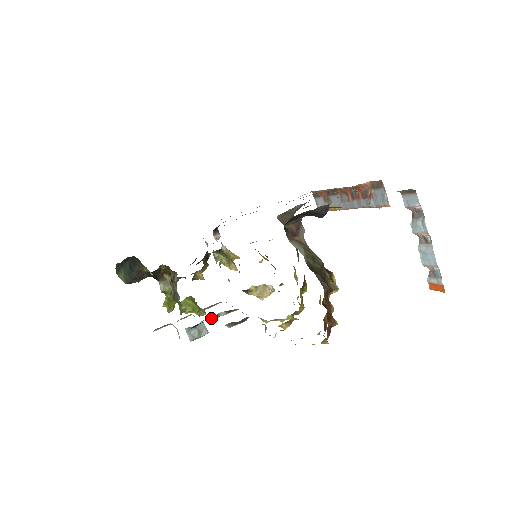
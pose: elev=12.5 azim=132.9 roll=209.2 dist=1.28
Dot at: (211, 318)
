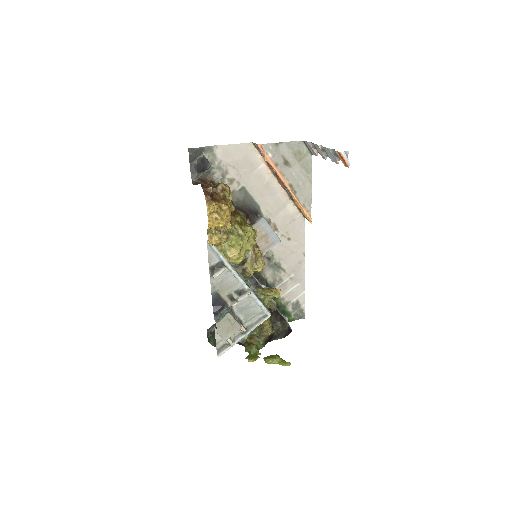
Dot at: (231, 305)
